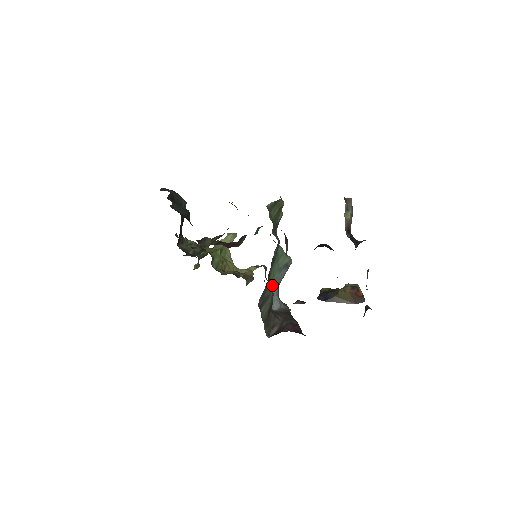
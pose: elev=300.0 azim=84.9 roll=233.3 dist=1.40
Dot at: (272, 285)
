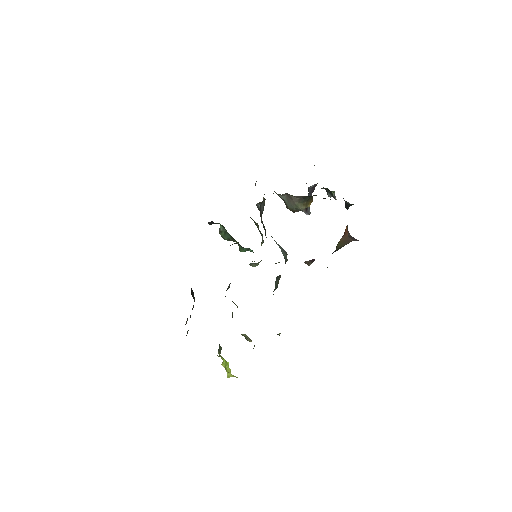
Dot at: occluded
